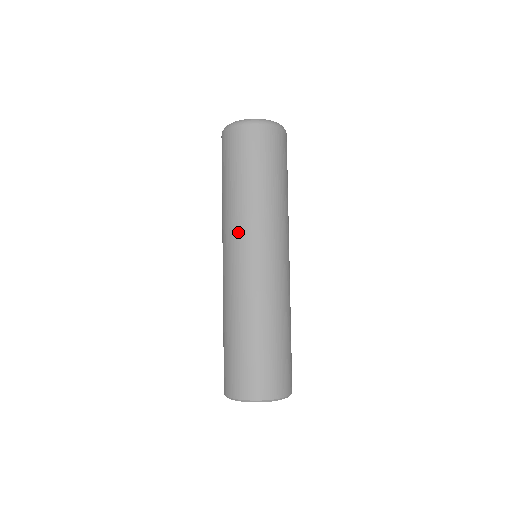
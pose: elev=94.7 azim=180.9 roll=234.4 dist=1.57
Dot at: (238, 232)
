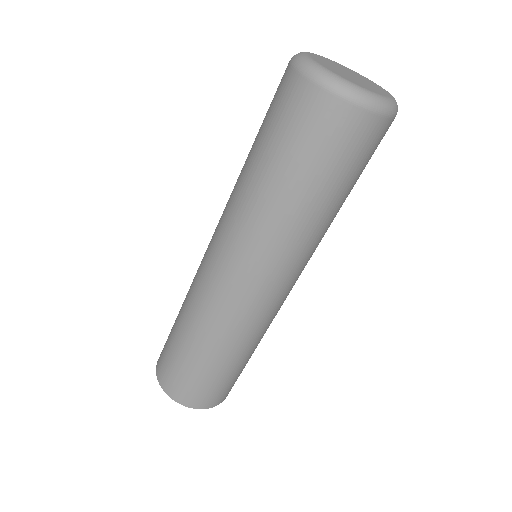
Dot at: (292, 266)
